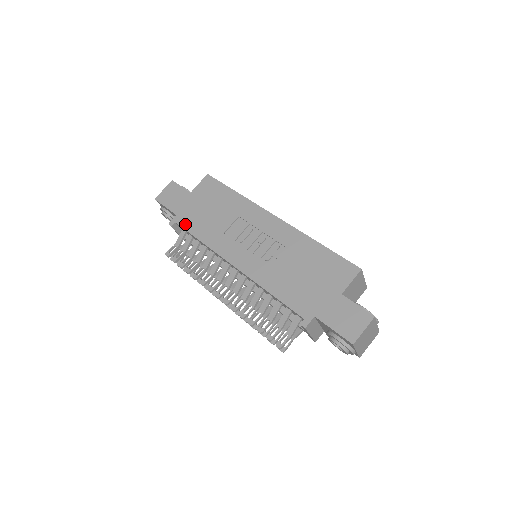
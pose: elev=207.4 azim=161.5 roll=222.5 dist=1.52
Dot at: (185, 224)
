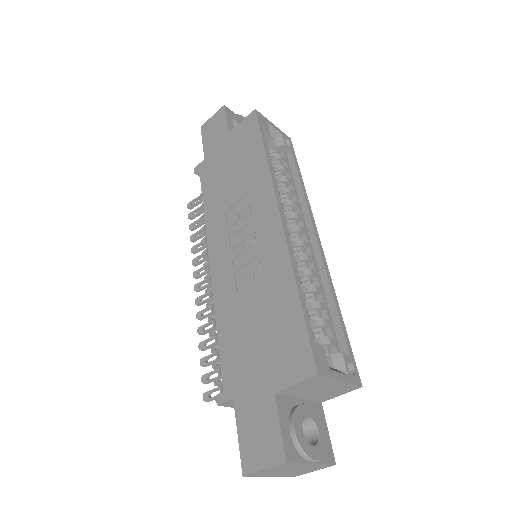
Dot at: (204, 177)
